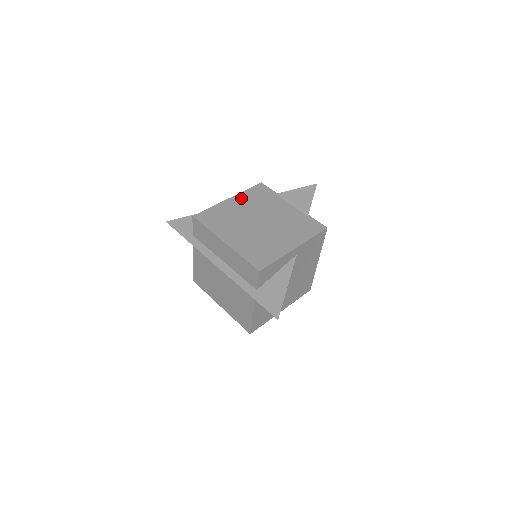
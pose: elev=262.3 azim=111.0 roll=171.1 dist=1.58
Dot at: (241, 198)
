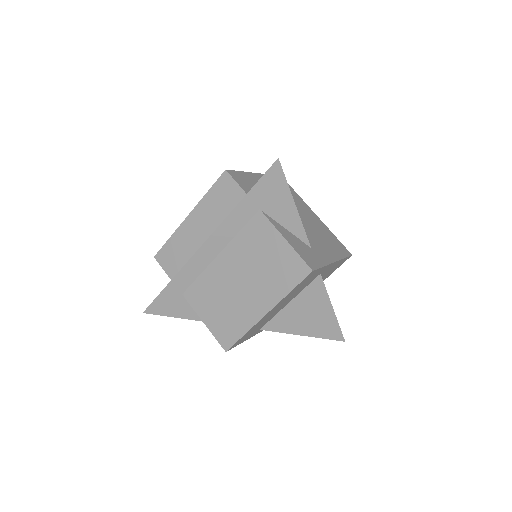
Dot at: occluded
